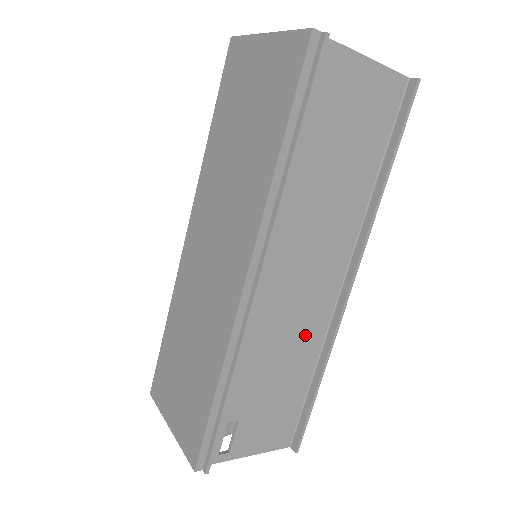
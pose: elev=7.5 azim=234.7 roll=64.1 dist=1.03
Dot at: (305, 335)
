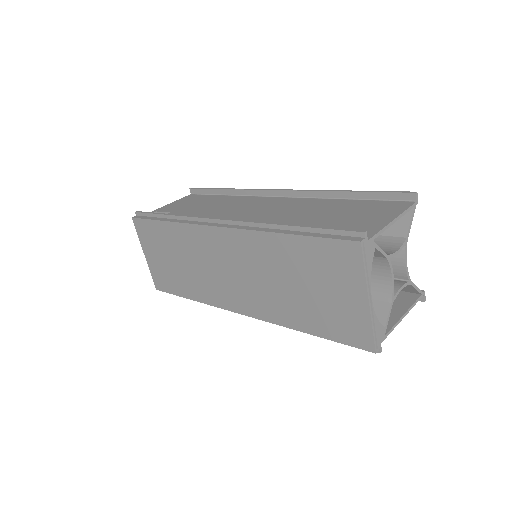
Dot at: occluded
